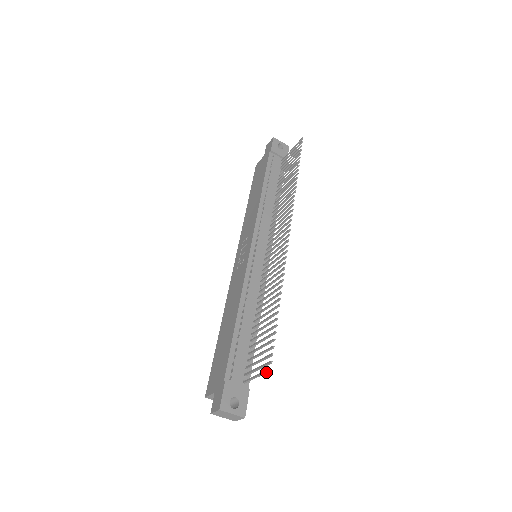
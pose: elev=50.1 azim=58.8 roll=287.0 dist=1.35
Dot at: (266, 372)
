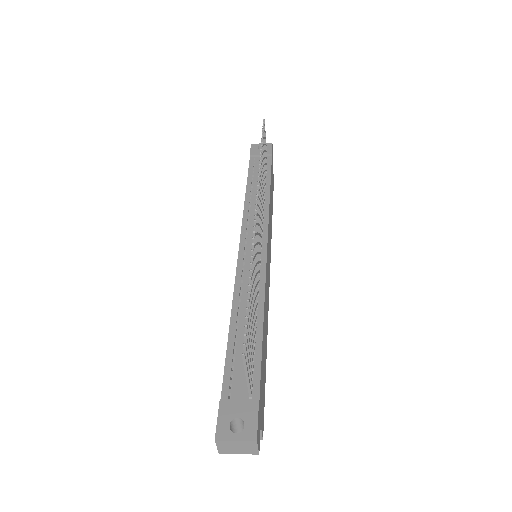
Dot at: (243, 361)
